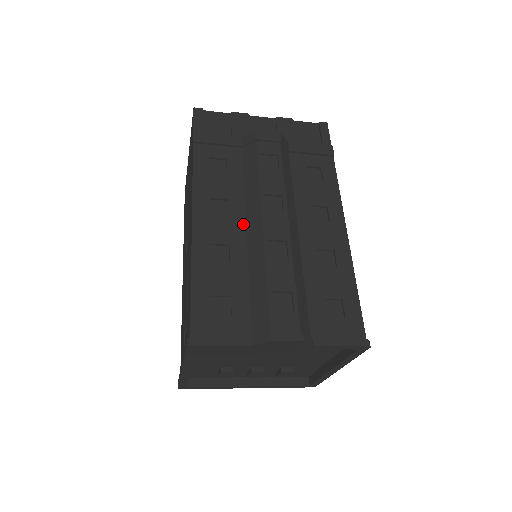
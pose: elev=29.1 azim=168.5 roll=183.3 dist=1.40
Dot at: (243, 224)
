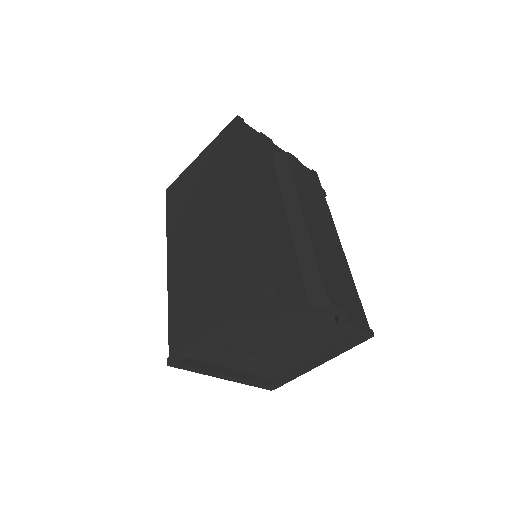
Dot at: (285, 216)
